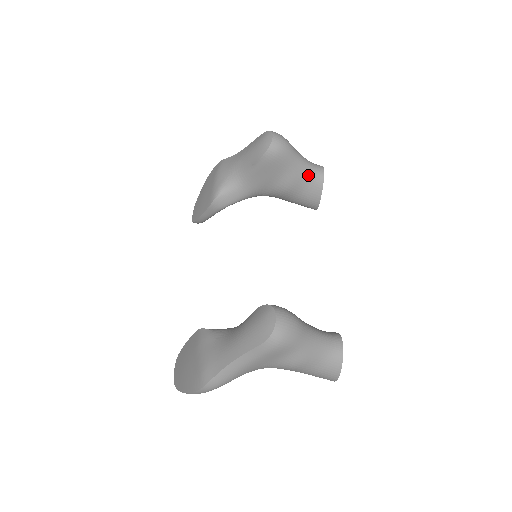
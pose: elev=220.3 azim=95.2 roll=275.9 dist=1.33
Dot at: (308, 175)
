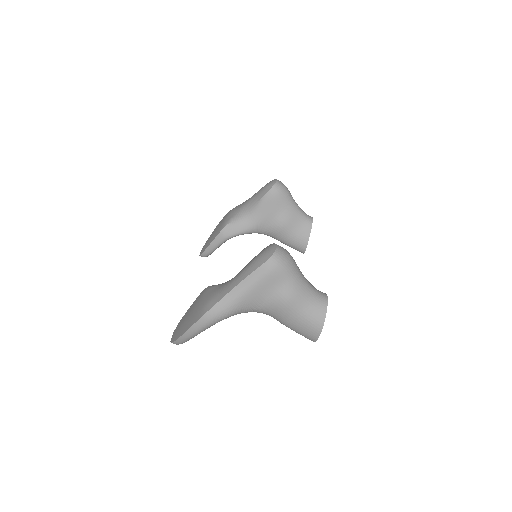
Dot at: (300, 217)
